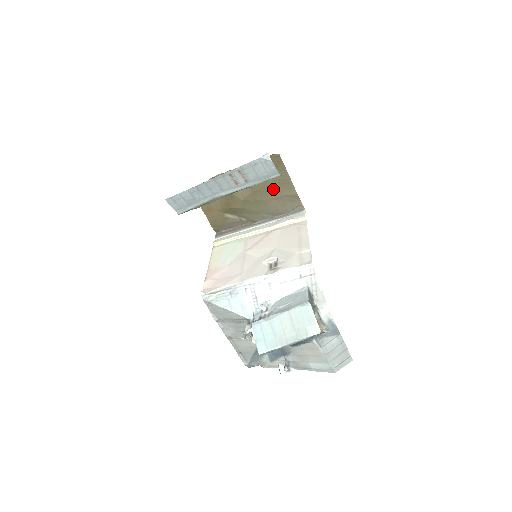
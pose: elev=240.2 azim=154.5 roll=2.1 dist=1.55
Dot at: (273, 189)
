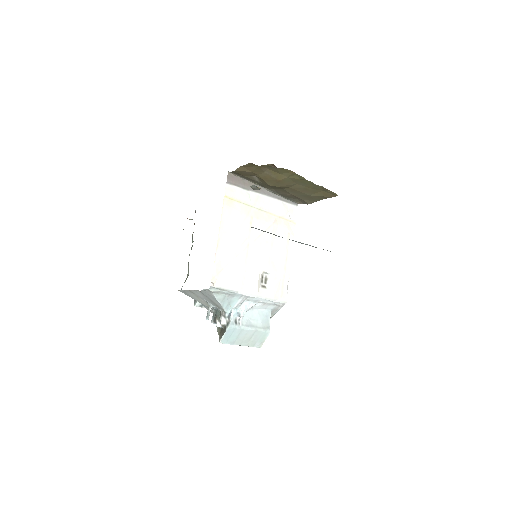
Dot at: (303, 195)
